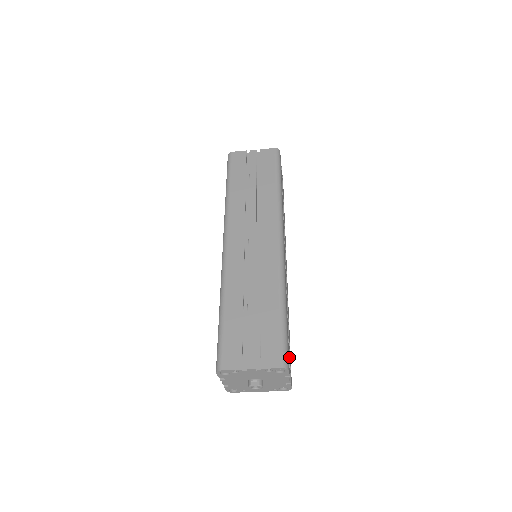
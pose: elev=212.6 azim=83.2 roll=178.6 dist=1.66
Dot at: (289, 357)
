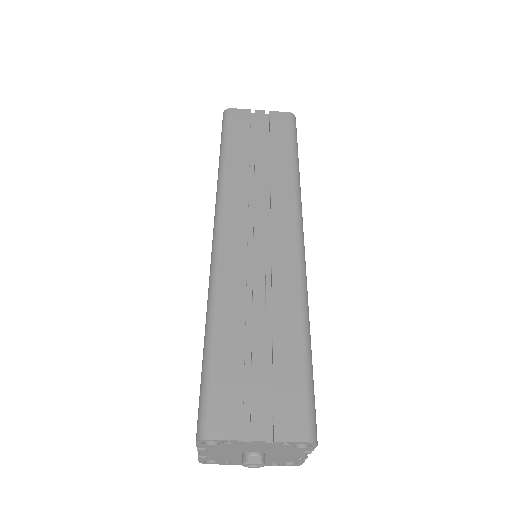
Dot at: occluded
